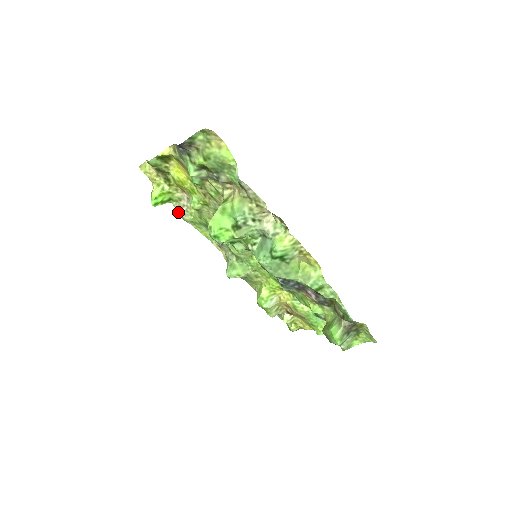
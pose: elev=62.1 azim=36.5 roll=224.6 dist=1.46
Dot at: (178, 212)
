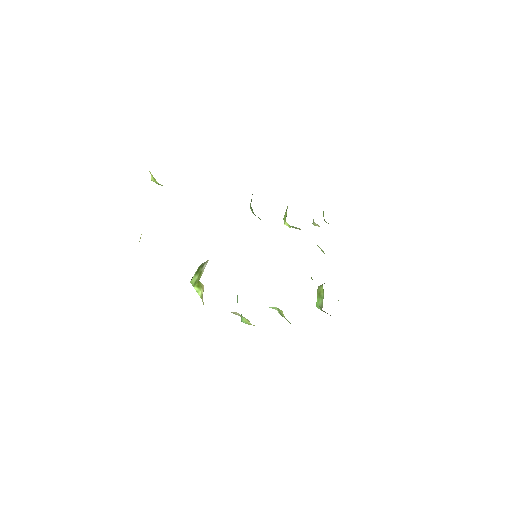
Dot at: occluded
